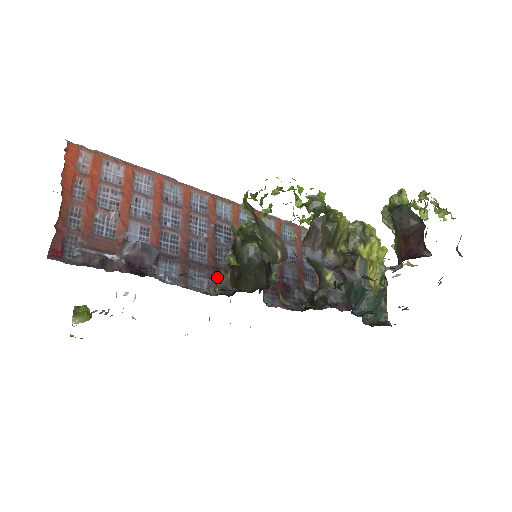
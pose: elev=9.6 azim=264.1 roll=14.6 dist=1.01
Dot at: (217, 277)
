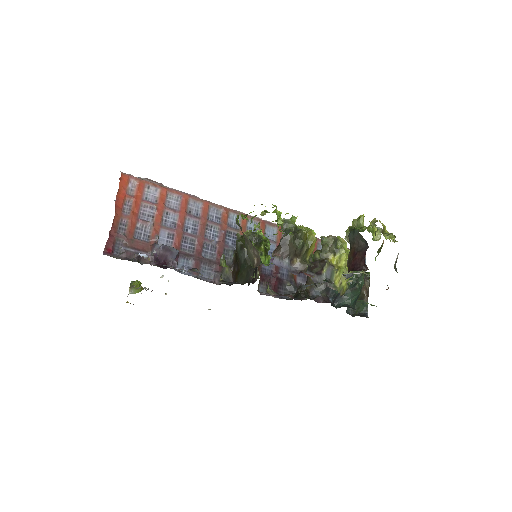
Dot at: (222, 271)
